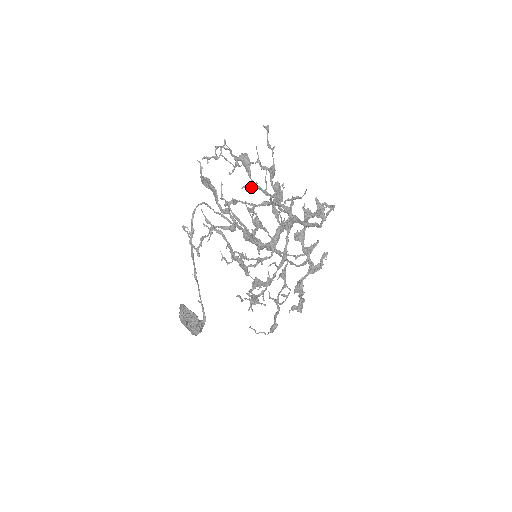
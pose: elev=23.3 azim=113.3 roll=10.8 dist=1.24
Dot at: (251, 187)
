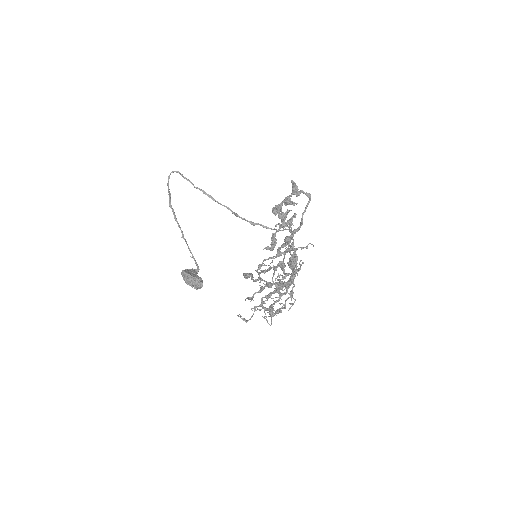
Dot at: (284, 278)
